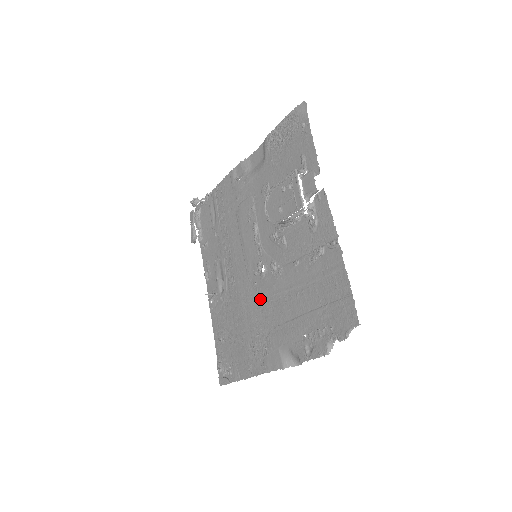
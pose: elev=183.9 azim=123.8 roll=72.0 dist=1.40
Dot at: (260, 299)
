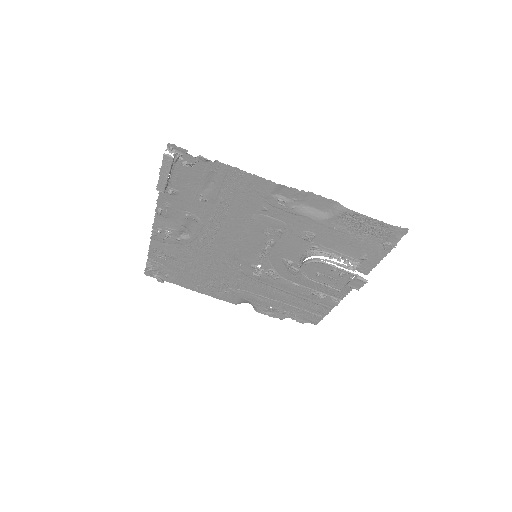
Dot at: (239, 273)
